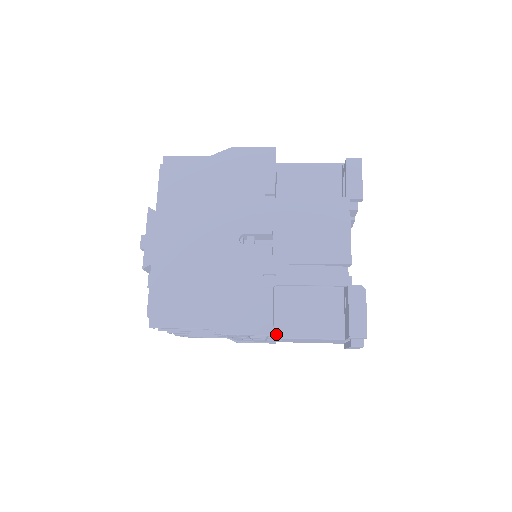
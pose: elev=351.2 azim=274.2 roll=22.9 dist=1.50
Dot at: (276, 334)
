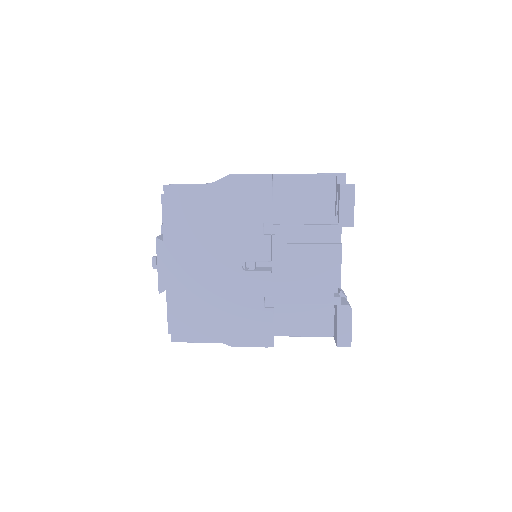
Dot at: (276, 334)
